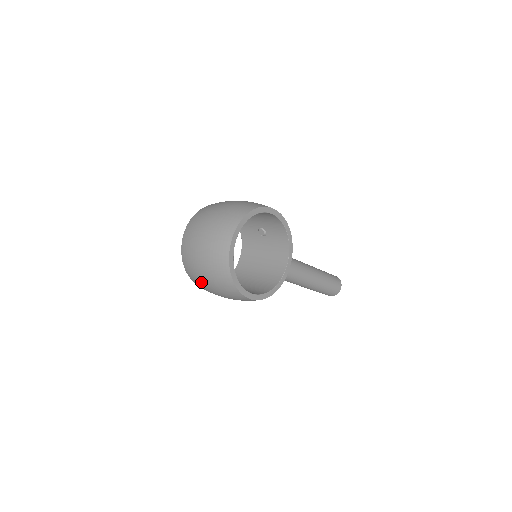
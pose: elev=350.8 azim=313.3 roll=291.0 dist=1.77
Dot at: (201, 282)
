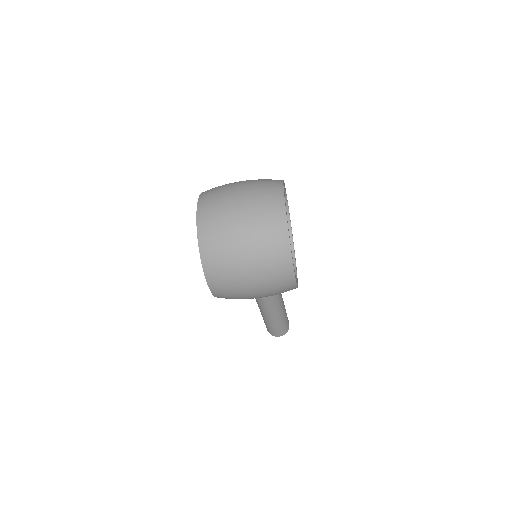
Dot at: (232, 265)
